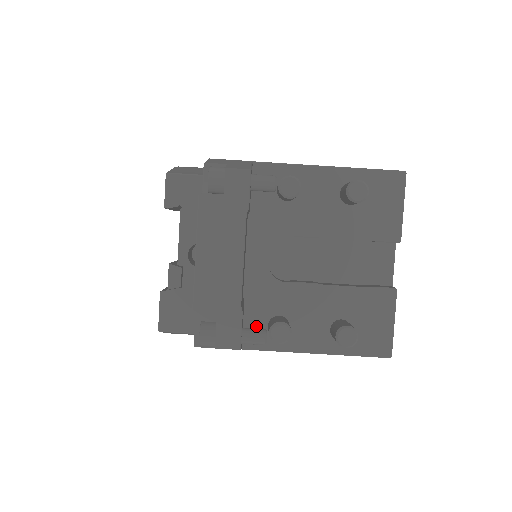
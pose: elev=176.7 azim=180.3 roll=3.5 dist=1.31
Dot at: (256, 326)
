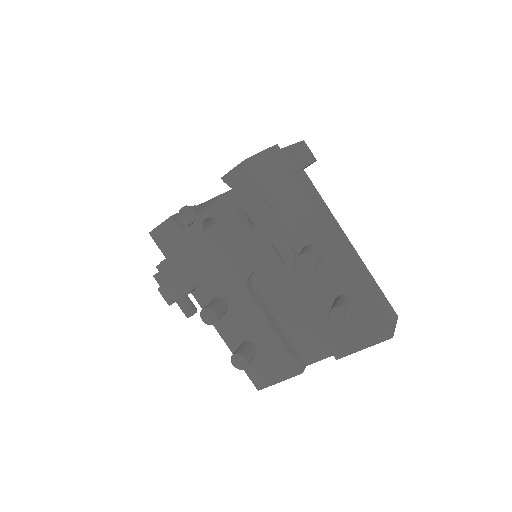
Dot at: (209, 290)
